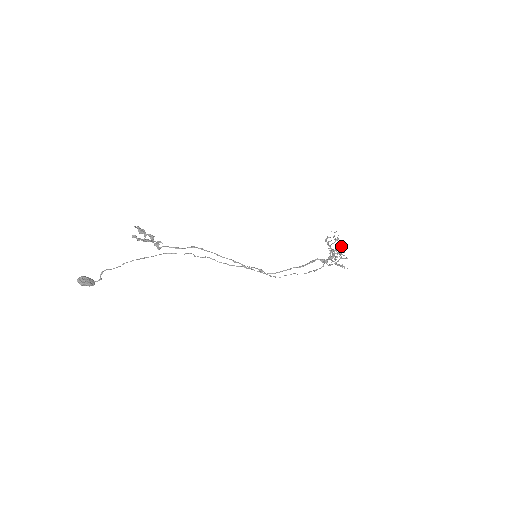
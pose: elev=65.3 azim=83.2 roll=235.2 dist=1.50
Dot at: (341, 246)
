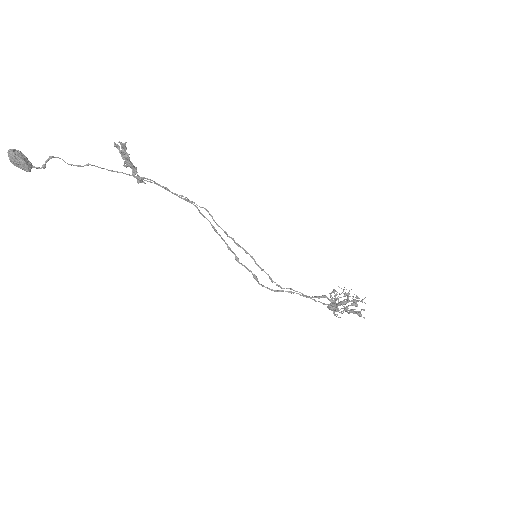
Dot at: occluded
